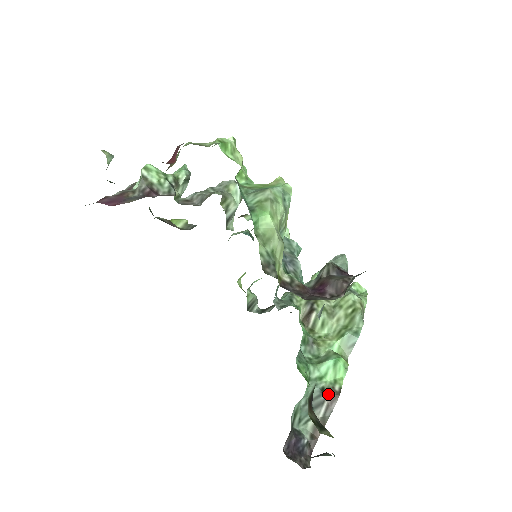
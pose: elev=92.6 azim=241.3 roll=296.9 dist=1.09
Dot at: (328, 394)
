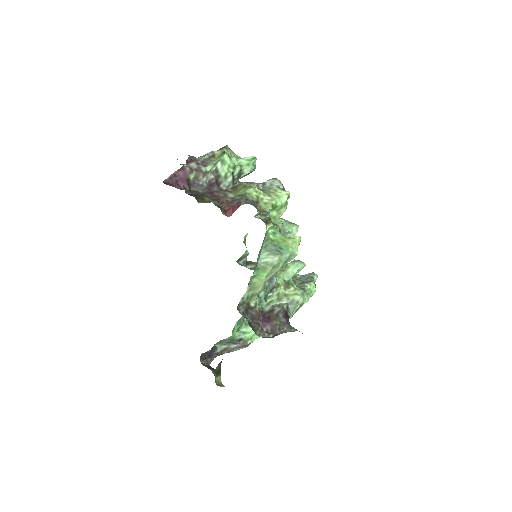
Dot at: (242, 343)
